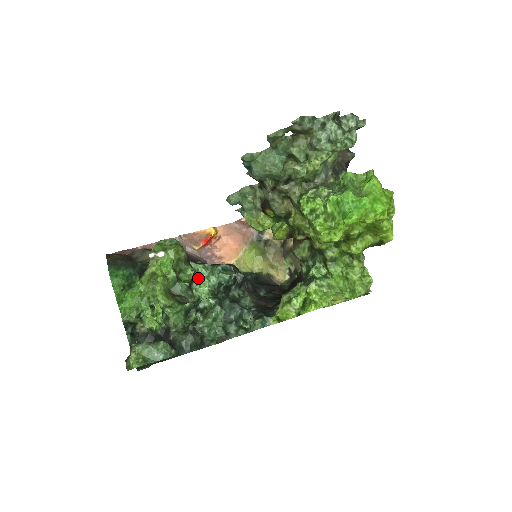
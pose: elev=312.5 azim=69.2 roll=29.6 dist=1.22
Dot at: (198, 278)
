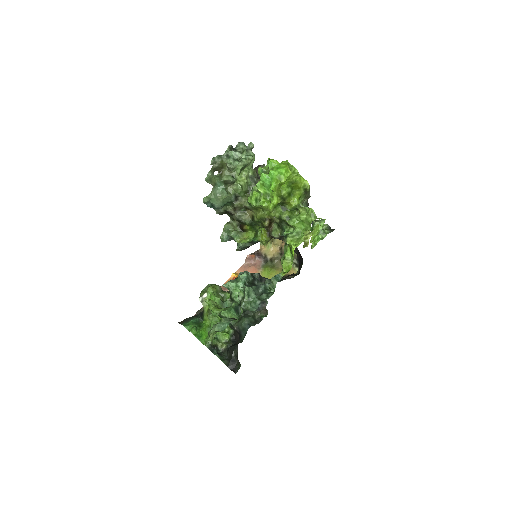
Dot at: (232, 290)
